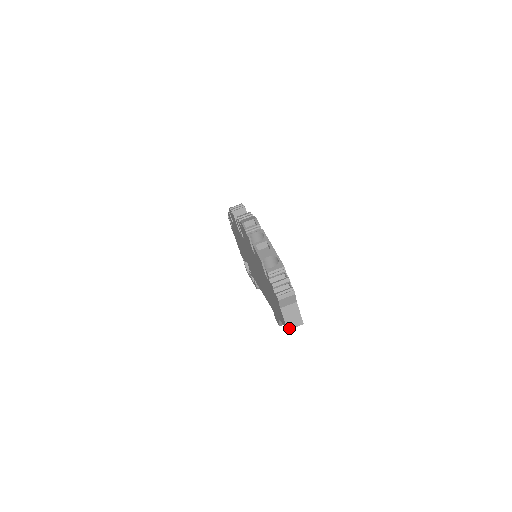
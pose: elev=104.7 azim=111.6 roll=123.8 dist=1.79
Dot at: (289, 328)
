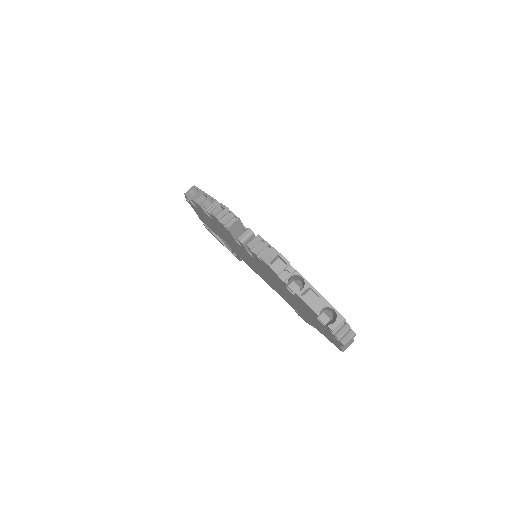
Dot at: occluded
